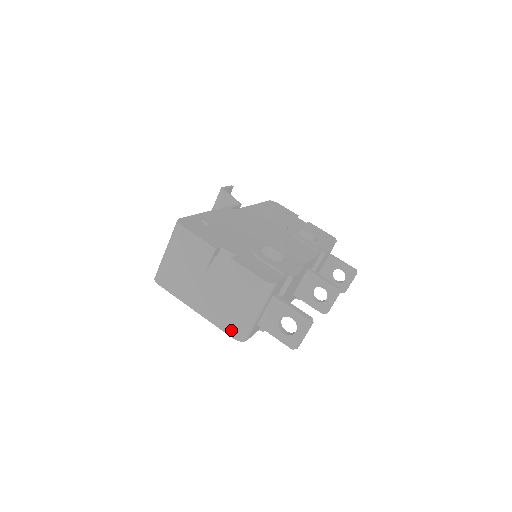
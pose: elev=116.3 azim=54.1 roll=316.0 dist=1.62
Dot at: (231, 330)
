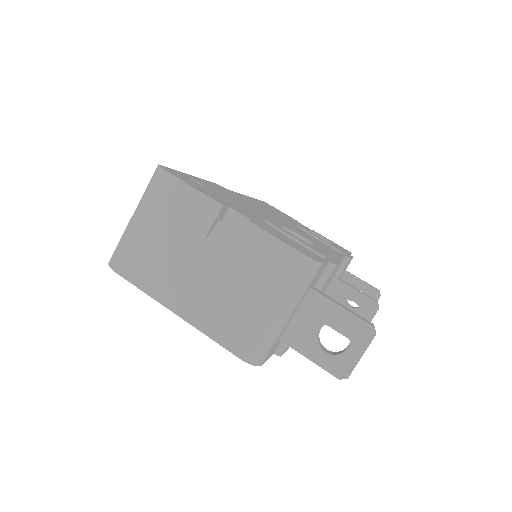
Dot at: (239, 345)
